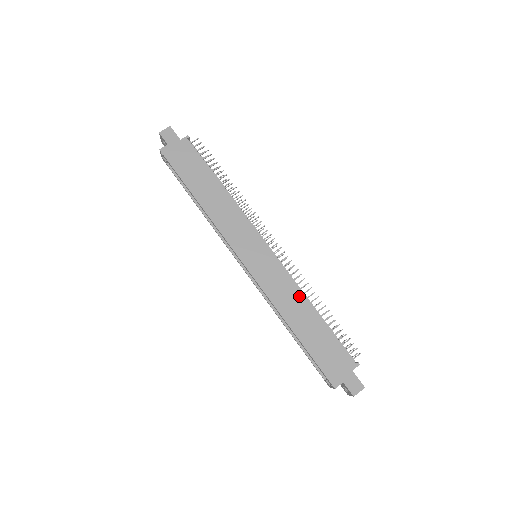
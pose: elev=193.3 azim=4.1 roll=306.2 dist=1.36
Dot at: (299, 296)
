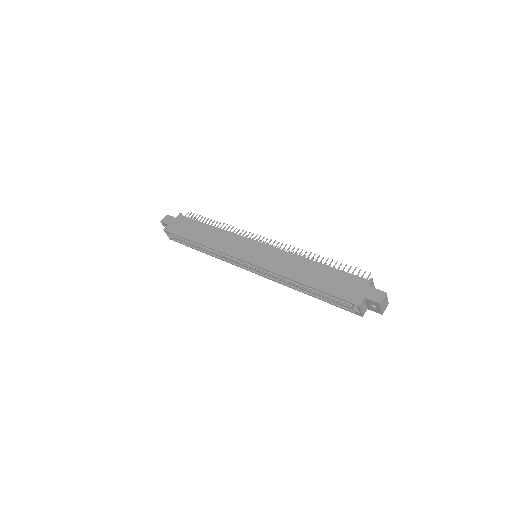
Dot at: (298, 259)
